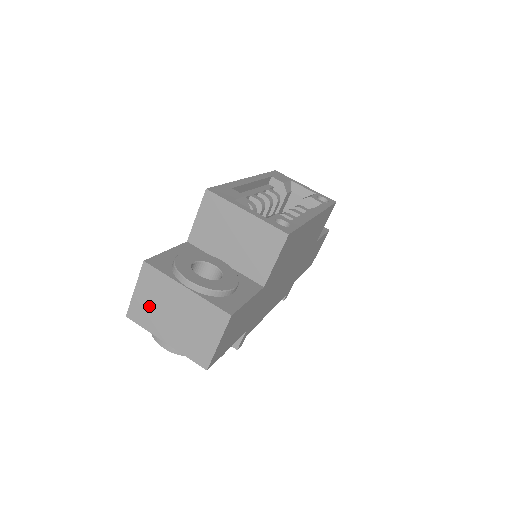
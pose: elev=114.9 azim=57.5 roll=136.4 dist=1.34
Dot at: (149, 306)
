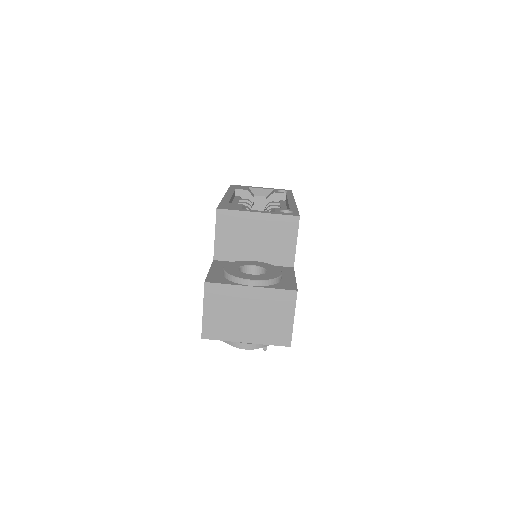
Dot at: (221, 319)
